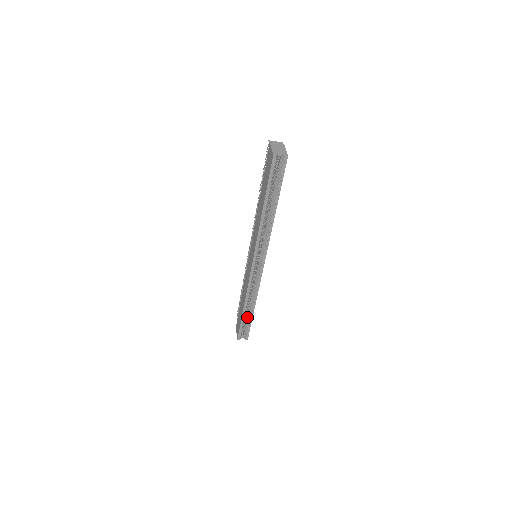
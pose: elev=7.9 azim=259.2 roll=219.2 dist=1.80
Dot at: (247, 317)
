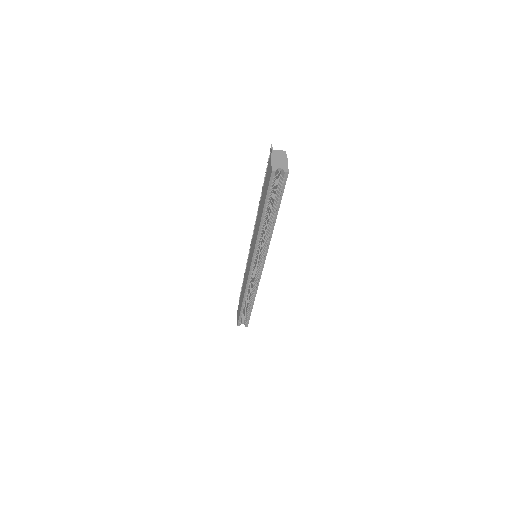
Dot at: (247, 308)
